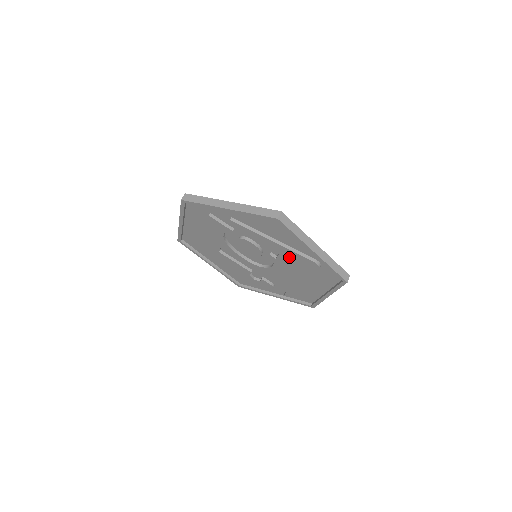
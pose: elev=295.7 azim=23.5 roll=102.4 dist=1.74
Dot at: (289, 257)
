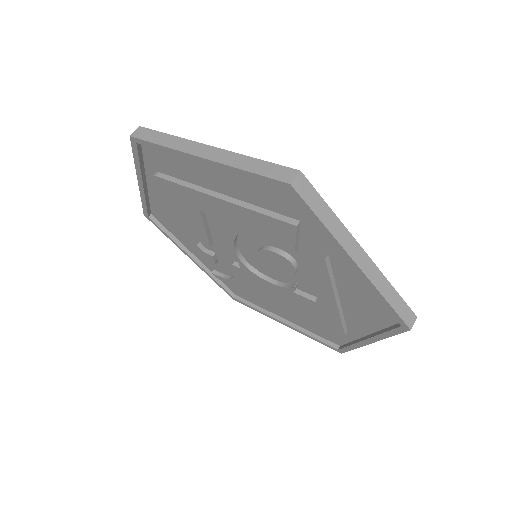
Dot at: (320, 310)
